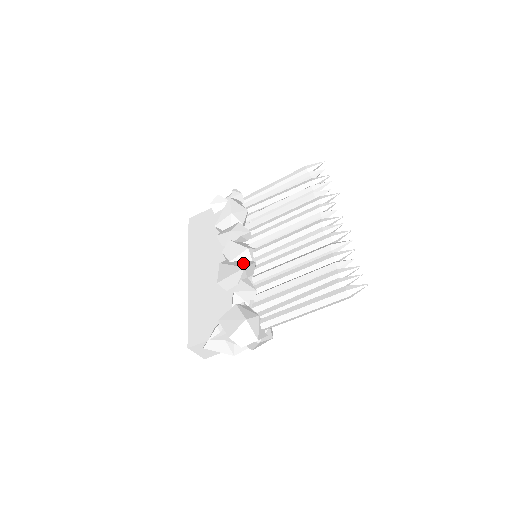
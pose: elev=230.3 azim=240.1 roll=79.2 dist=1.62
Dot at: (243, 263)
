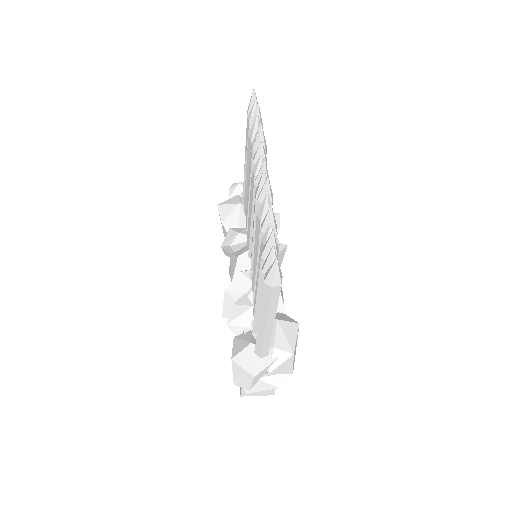
Dot at: occluded
